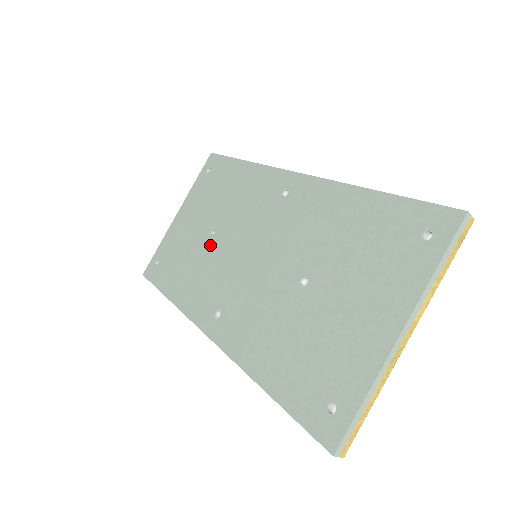
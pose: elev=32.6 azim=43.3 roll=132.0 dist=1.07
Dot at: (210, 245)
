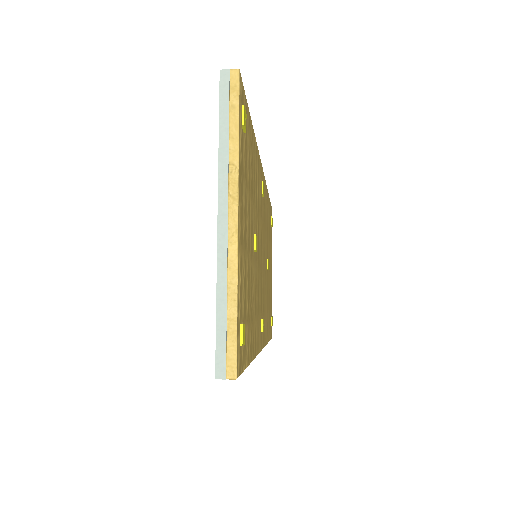
Dot at: occluded
